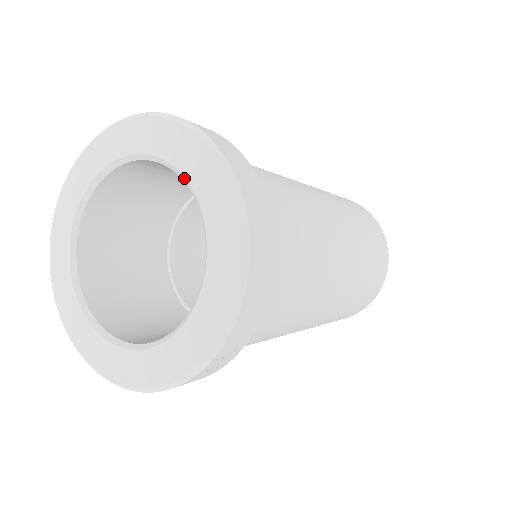
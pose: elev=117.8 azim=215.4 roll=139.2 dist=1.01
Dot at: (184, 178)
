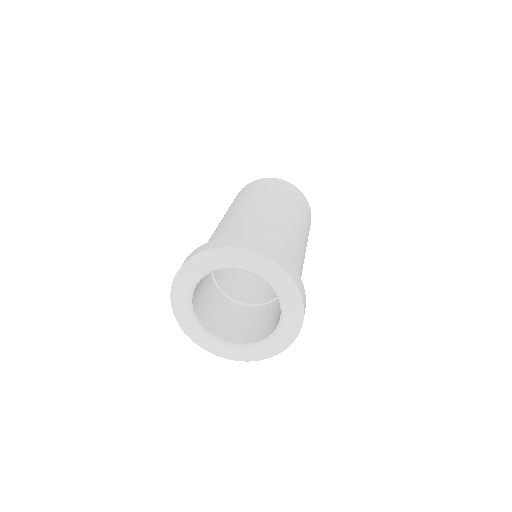
Dot at: (255, 274)
